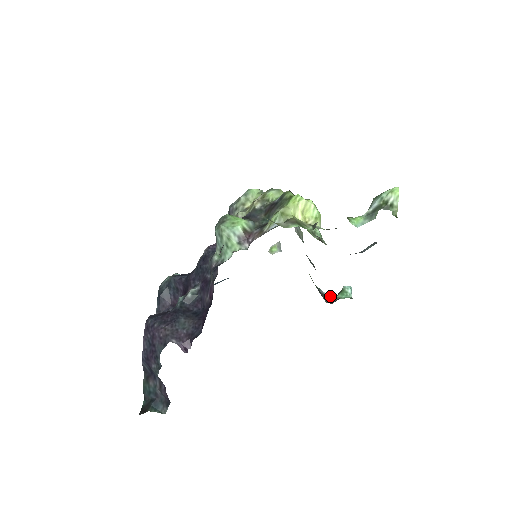
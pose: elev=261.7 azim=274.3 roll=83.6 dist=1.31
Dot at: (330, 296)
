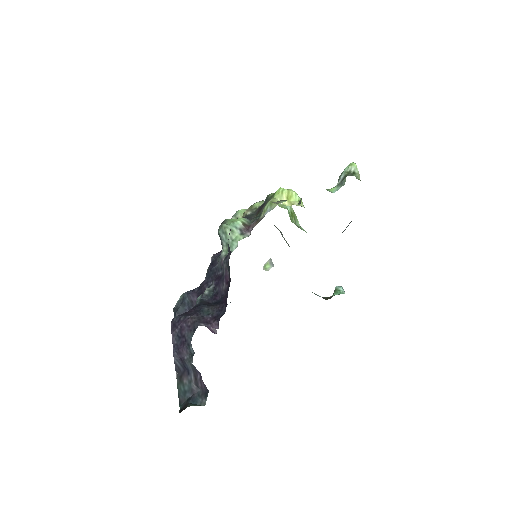
Dot at: (326, 297)
